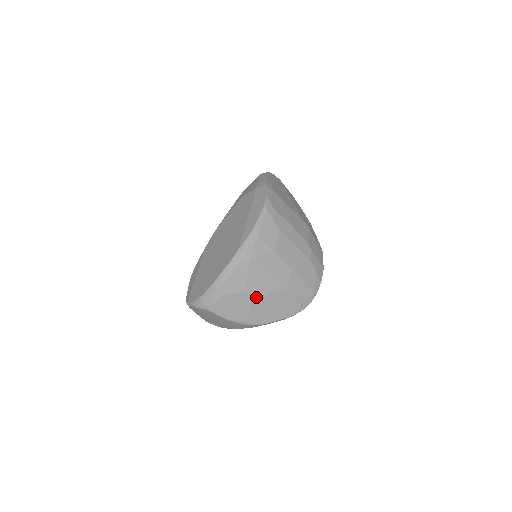
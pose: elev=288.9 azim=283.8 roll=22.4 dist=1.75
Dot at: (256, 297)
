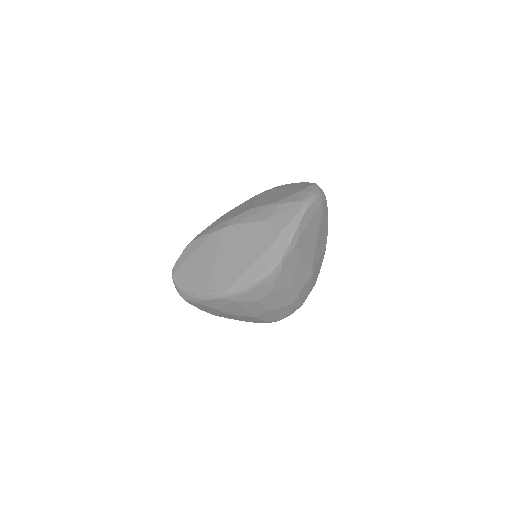
Dot at: (226, 314)
